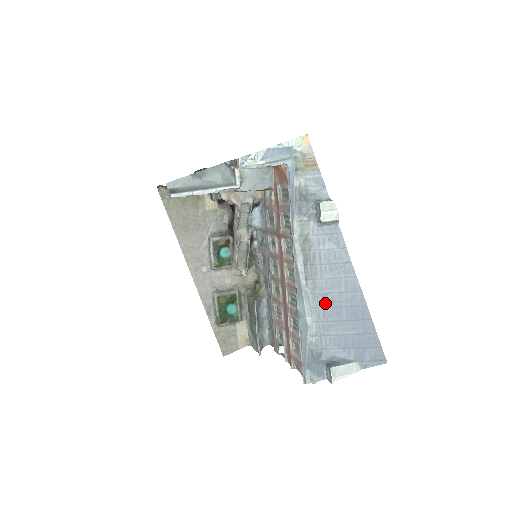
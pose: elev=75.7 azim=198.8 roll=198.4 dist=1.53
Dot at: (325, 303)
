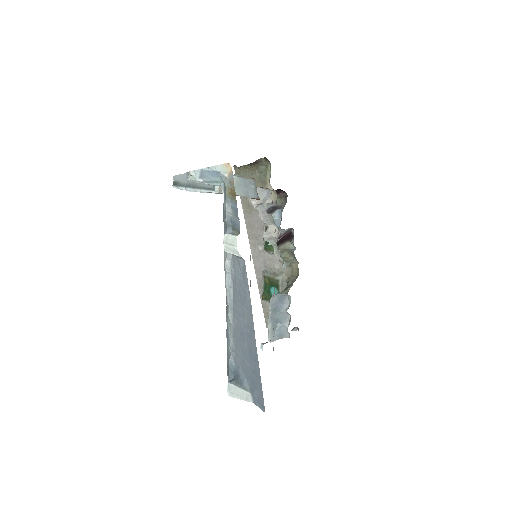
Dot at: (237, 326)
